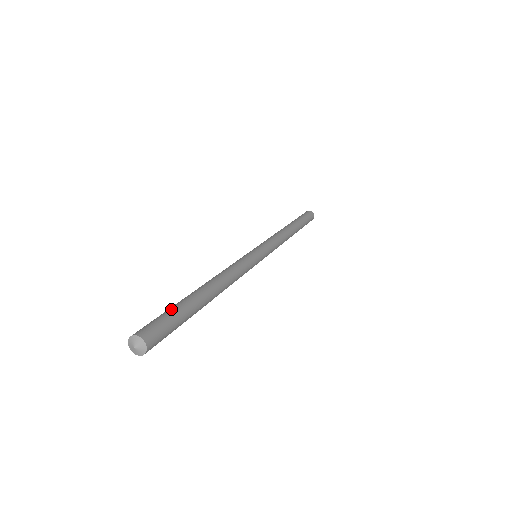
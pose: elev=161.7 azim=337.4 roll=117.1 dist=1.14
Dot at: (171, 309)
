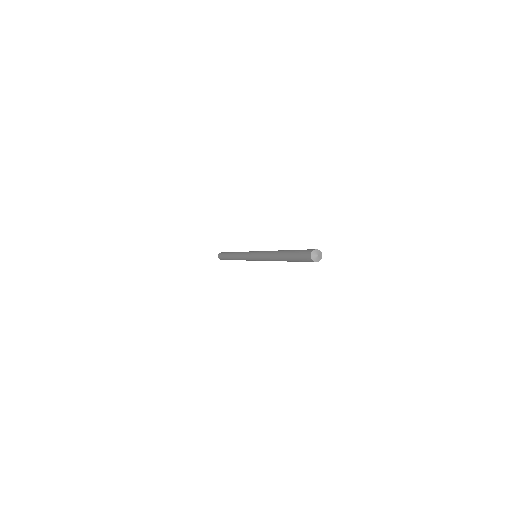
Dot at: occluded
